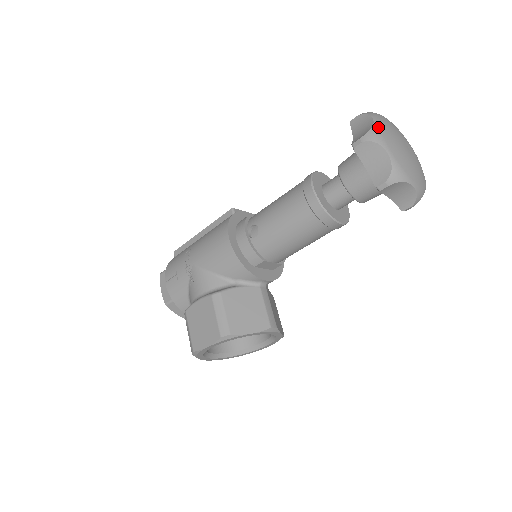
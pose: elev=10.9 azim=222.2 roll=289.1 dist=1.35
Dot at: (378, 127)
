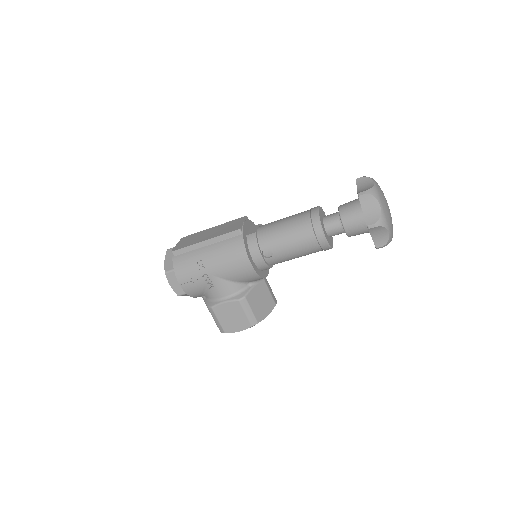
Dot at: (383, 212)
